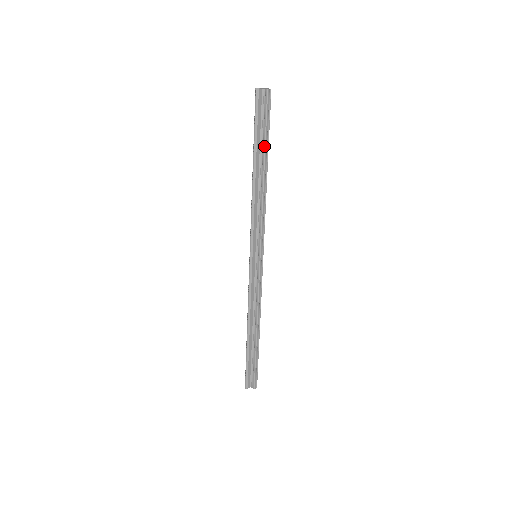
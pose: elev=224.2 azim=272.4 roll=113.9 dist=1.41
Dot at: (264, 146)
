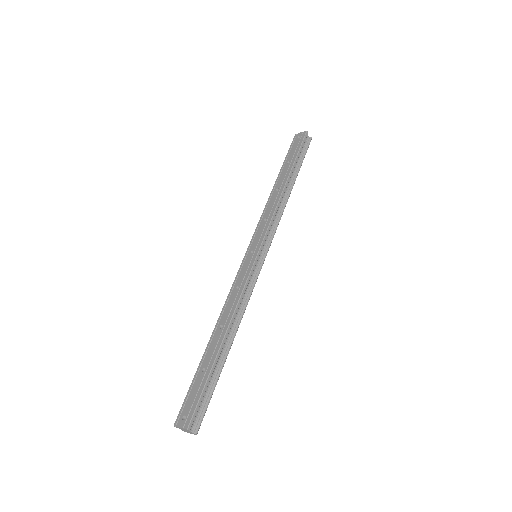
Dot at: (299, 169)
